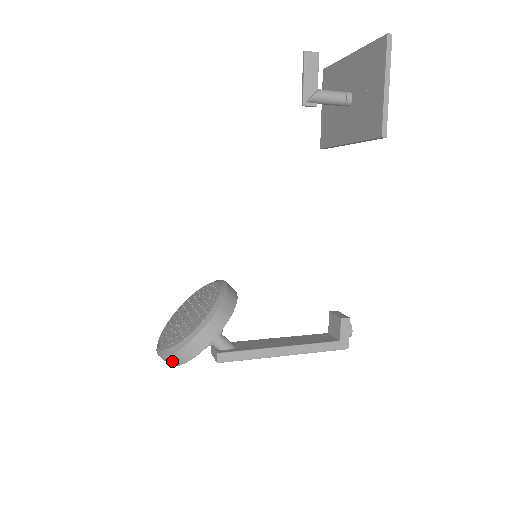
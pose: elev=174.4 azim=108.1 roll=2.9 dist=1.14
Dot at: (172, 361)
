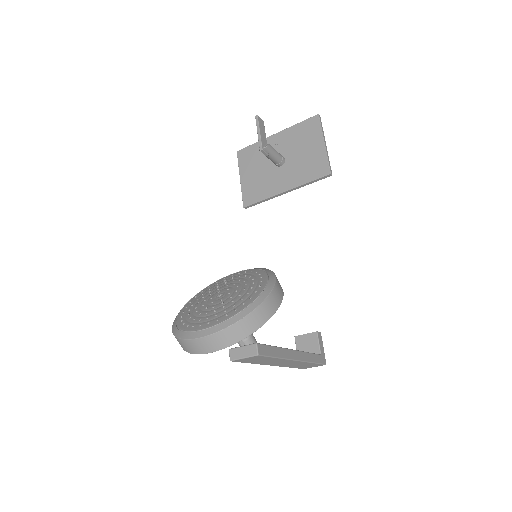
Dot at: (240, 331)
